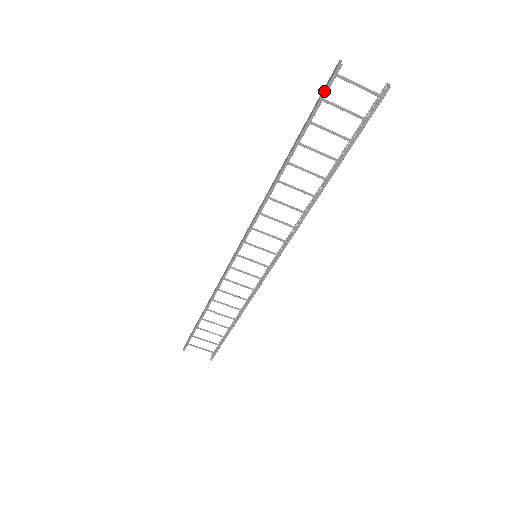
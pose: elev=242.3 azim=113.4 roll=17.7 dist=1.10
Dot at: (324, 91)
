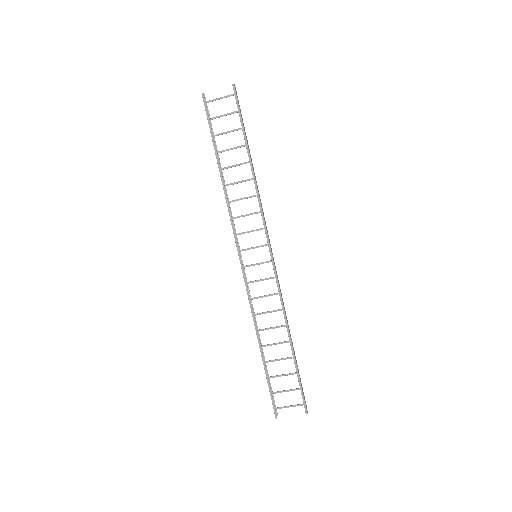
Dot at: occluded
